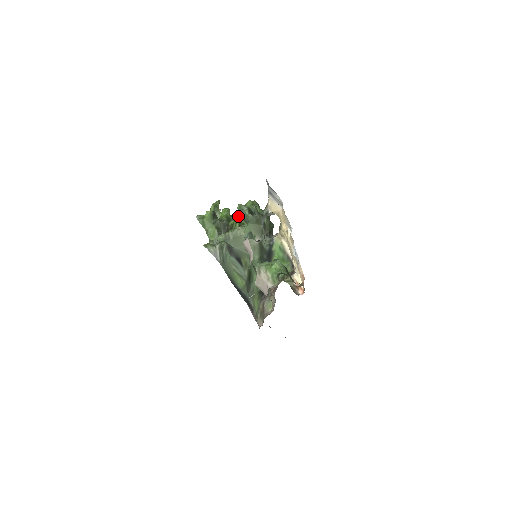
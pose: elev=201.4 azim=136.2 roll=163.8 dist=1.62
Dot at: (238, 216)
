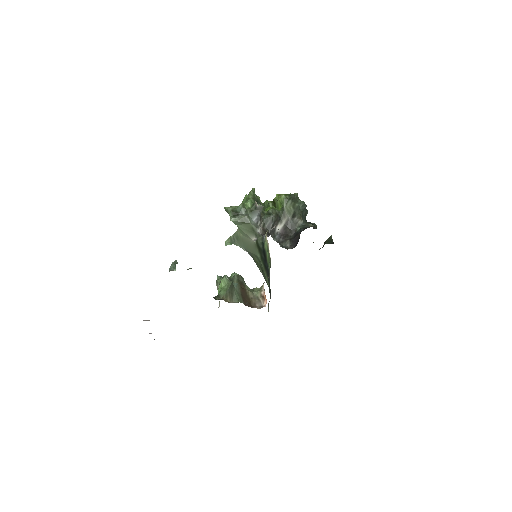
Dot at: (268, 202)
